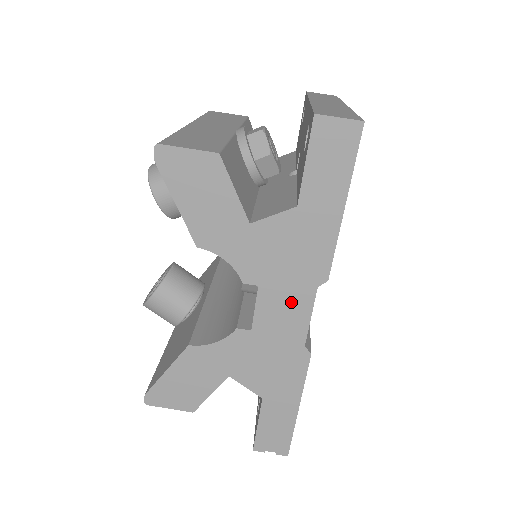
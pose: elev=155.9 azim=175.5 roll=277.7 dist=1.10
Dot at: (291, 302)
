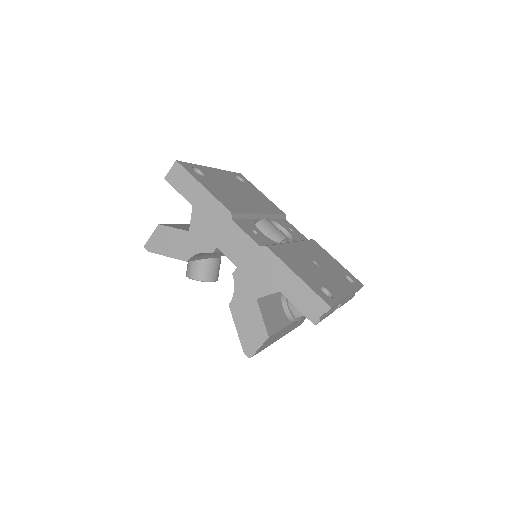
Dot at: (233, 237)
